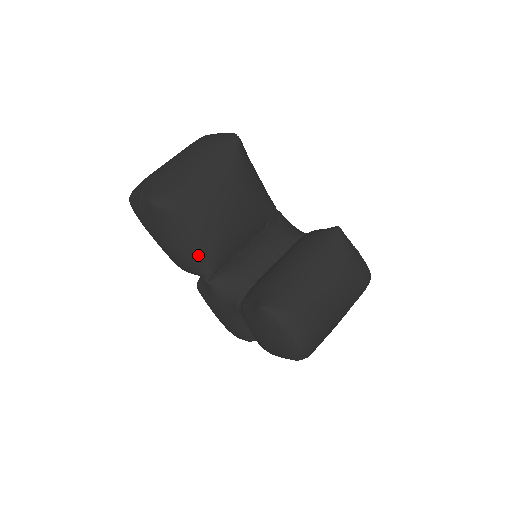
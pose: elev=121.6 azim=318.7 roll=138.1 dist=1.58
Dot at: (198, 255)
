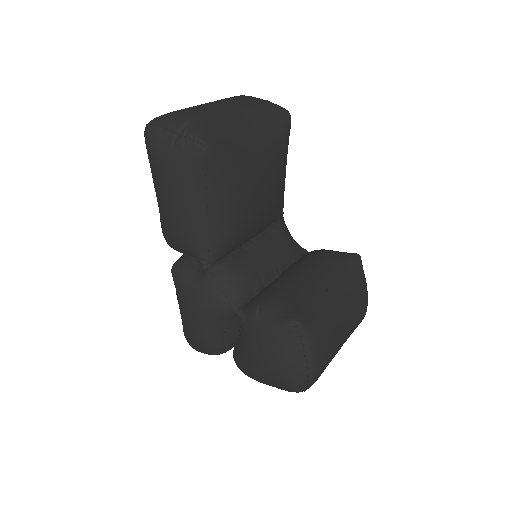
Dot at: (214, 232)
